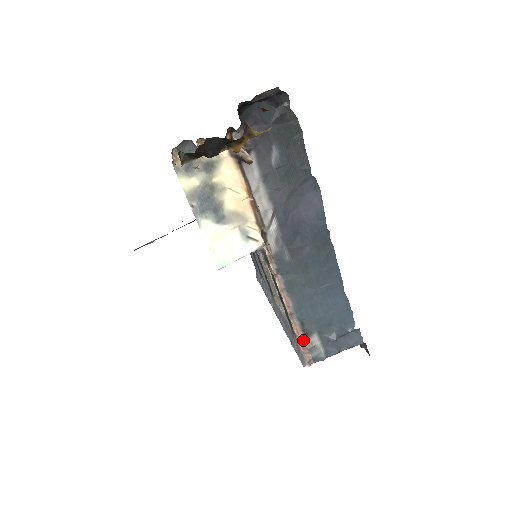
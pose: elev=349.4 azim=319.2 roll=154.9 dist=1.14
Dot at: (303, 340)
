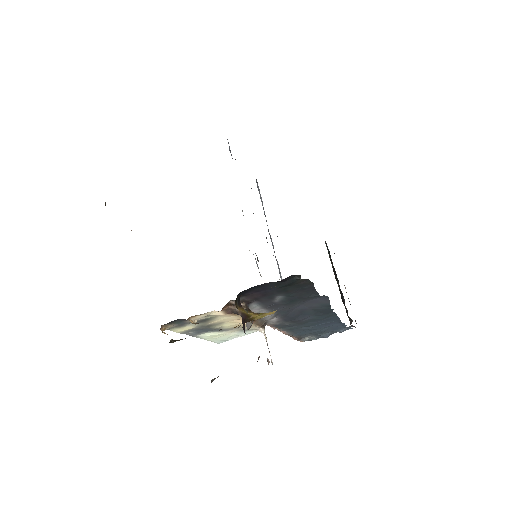
Dot at: (297, 339)
